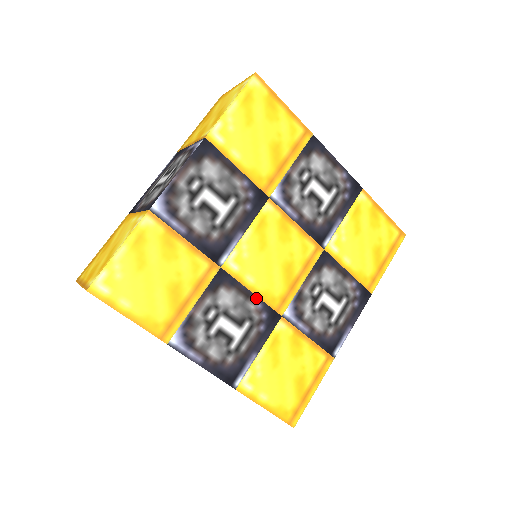
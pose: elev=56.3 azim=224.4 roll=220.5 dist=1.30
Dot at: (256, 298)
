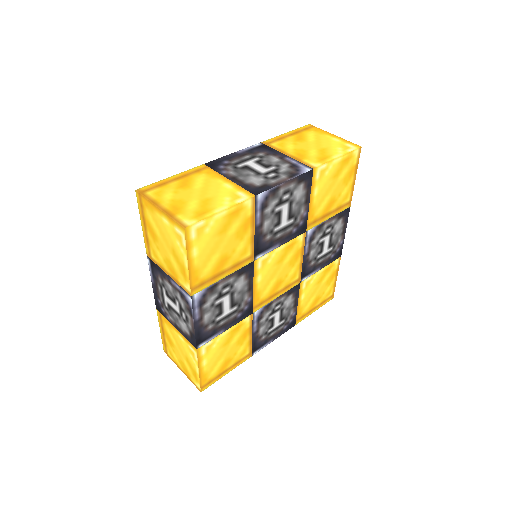
Dot at: (252, 293)
